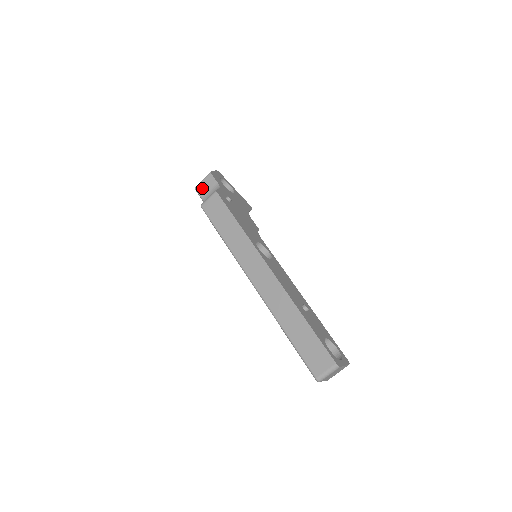
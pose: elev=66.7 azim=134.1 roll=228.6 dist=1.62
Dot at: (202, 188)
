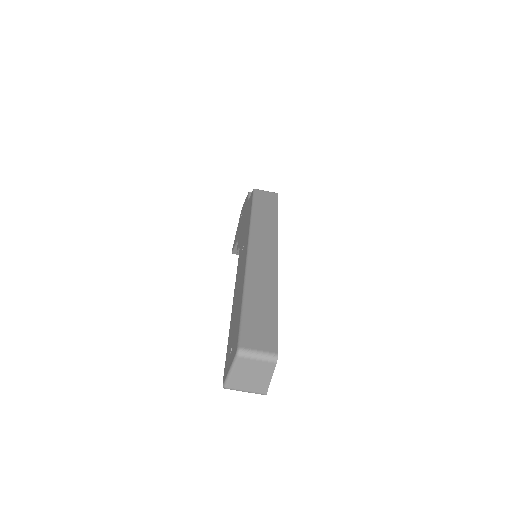
Dot at: occluded
